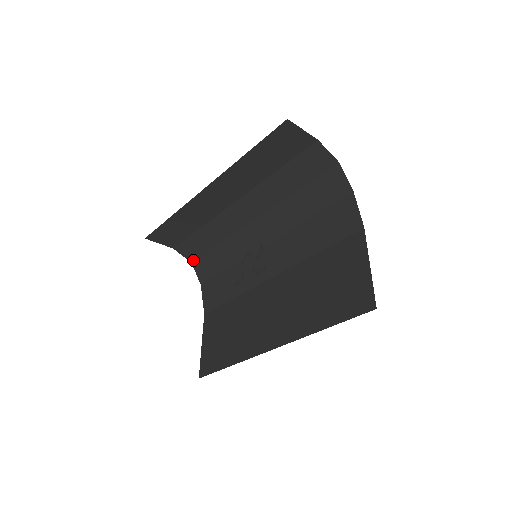
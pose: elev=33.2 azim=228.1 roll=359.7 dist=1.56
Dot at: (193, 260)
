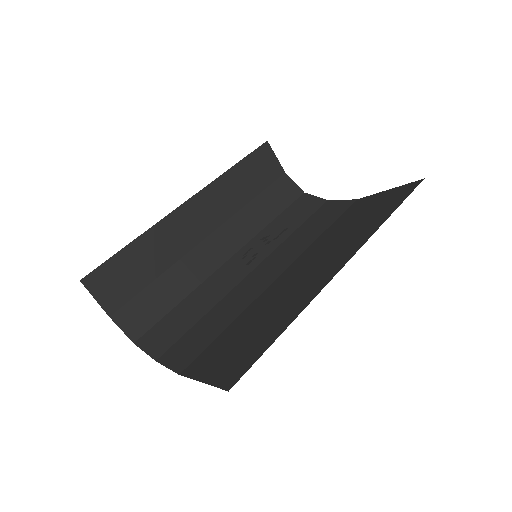
Dot at: (137, 337)
